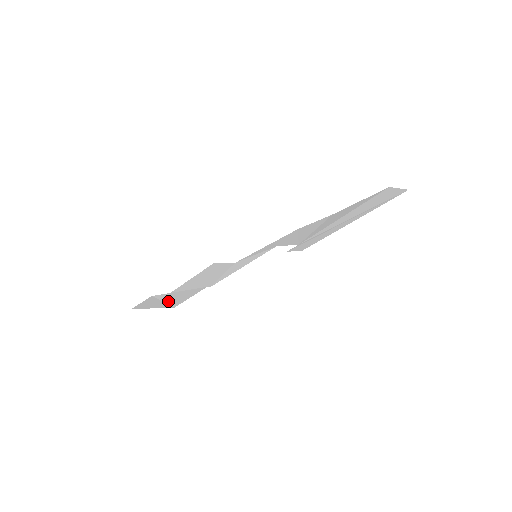
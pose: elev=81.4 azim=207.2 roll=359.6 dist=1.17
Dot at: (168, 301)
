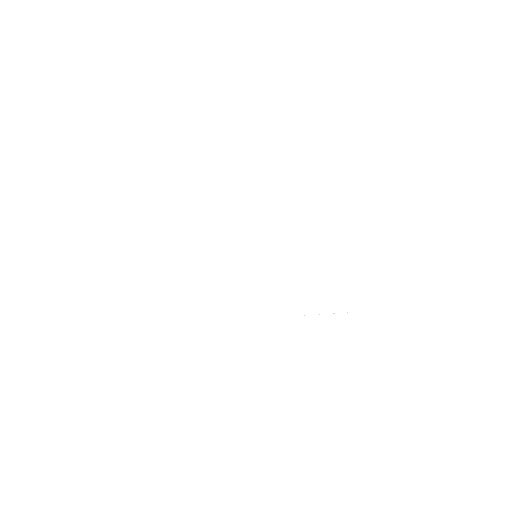
Dot at: (184, 245)
